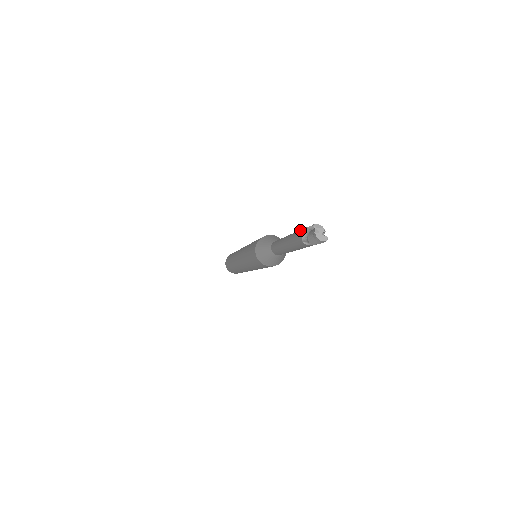
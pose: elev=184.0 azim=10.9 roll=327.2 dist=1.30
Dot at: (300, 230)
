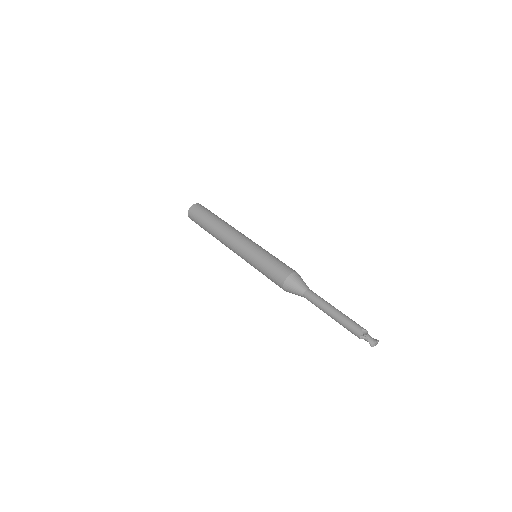
Dot at: (352, 332)
